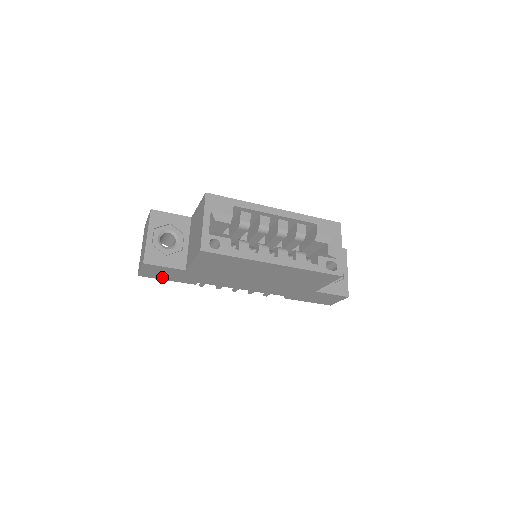
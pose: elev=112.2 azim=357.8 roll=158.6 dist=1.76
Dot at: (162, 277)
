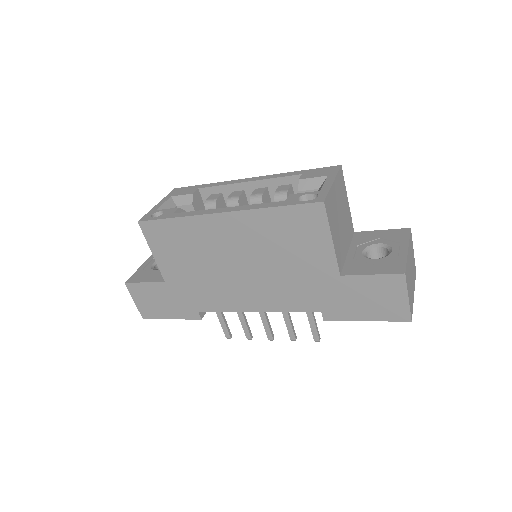
Dot at: (162, 313)
